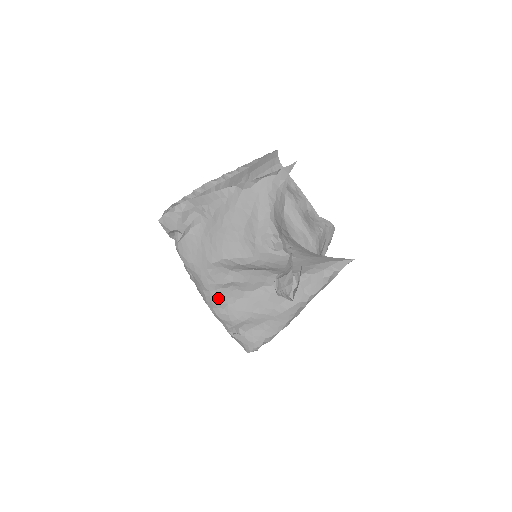
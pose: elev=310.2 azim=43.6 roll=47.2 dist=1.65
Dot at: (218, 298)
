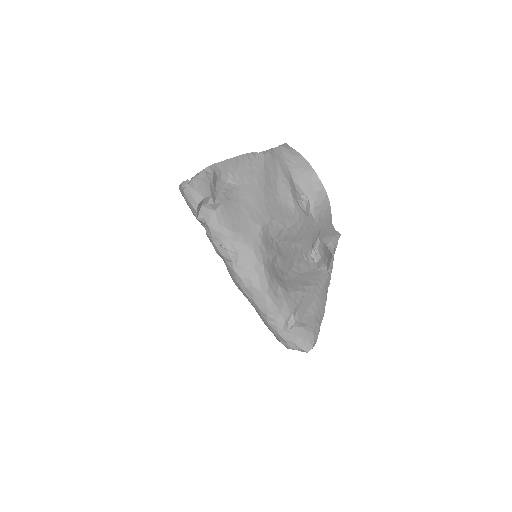
Dot at: (271, 276)
